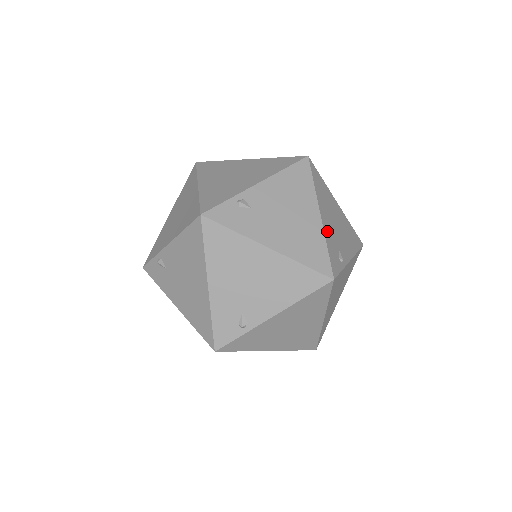
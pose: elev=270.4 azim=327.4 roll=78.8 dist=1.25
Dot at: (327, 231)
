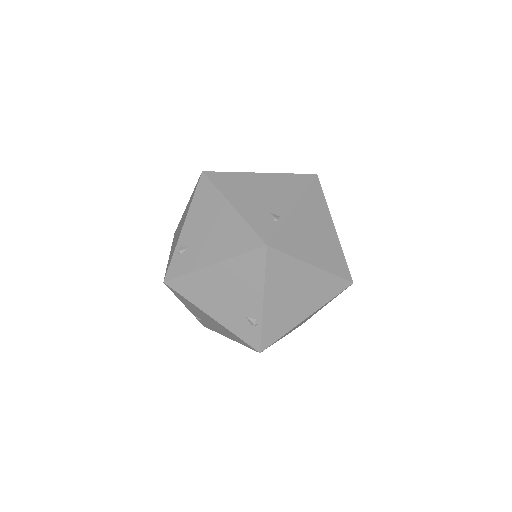
Dot at: occluded
